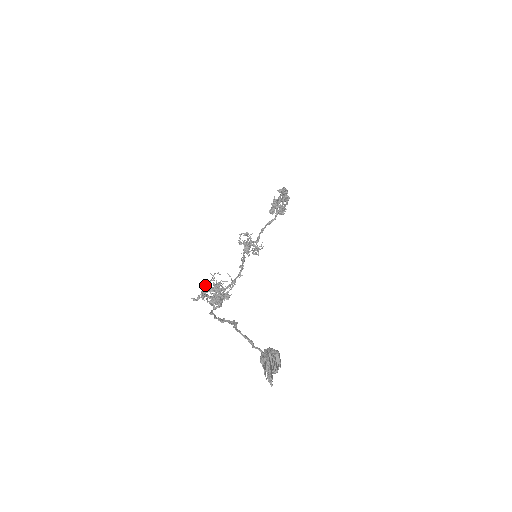
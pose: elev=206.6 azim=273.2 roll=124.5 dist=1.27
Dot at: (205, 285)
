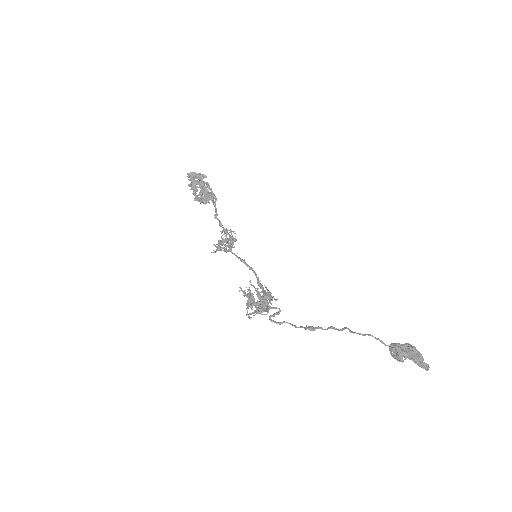
Dot at: (266, 295)
